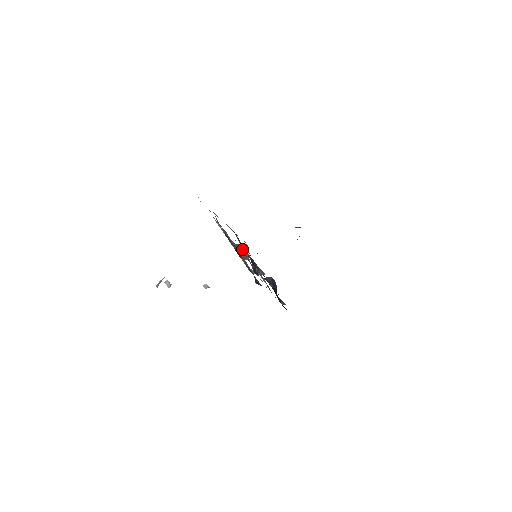
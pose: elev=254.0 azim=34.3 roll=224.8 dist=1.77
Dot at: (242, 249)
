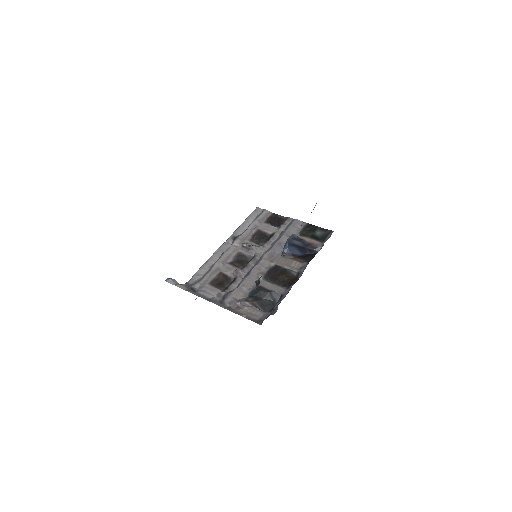
Dot at: (241, 272)
